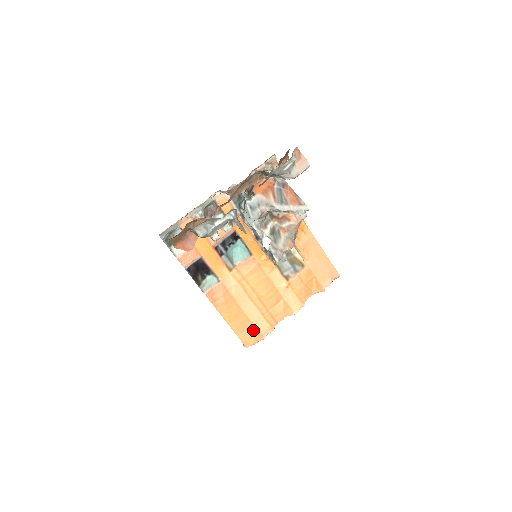
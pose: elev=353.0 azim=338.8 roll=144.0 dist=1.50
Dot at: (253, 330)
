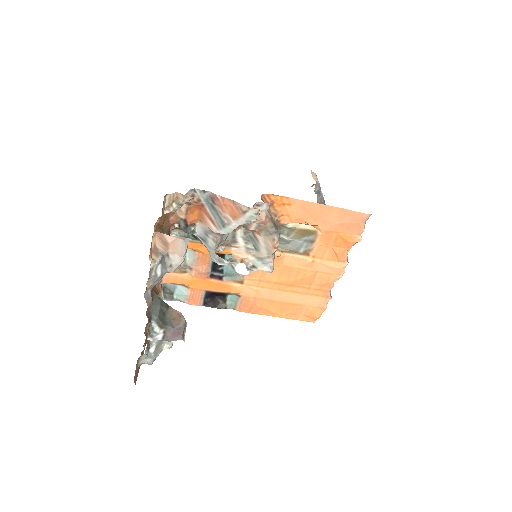
Dot at: (308, 309)
